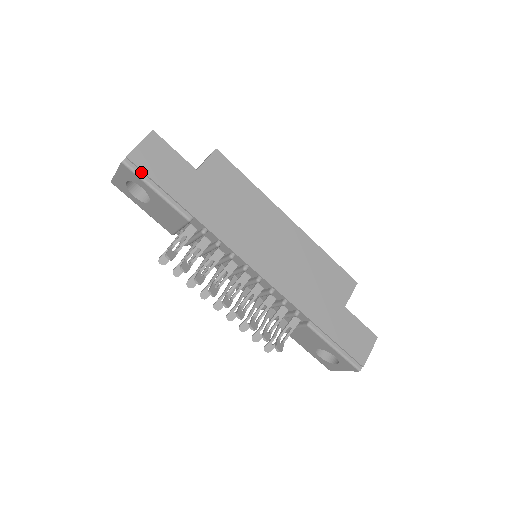
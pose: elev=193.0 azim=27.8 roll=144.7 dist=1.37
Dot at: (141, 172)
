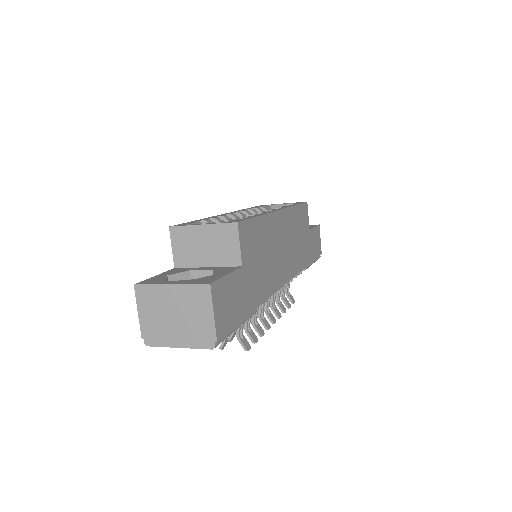
Dot at: (226, 333)
